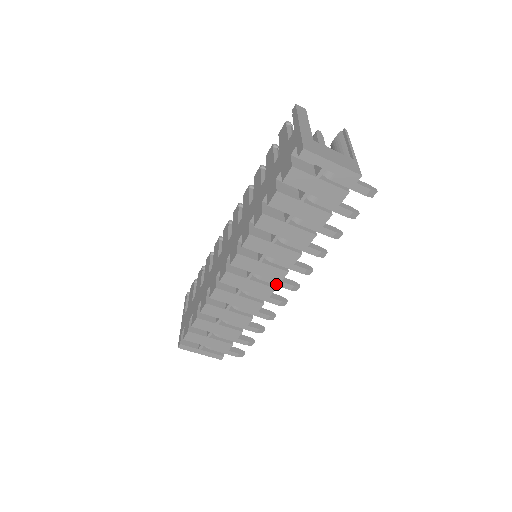
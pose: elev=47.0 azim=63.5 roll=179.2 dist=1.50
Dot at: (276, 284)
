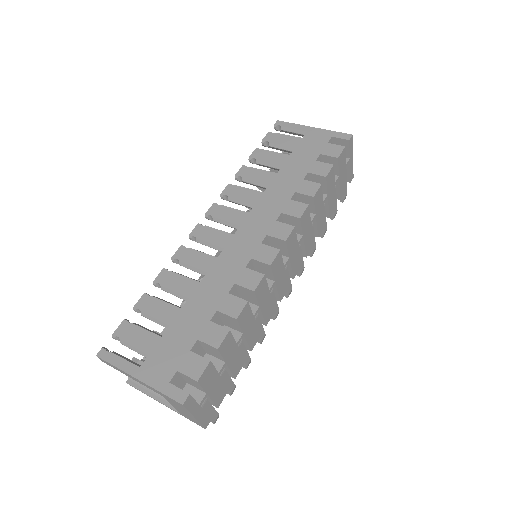
Dot at: occluded
